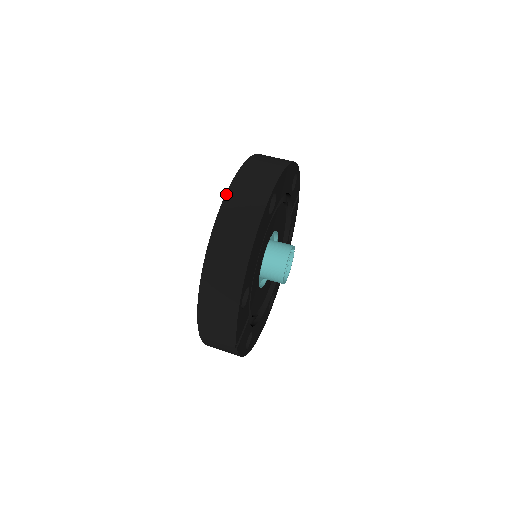
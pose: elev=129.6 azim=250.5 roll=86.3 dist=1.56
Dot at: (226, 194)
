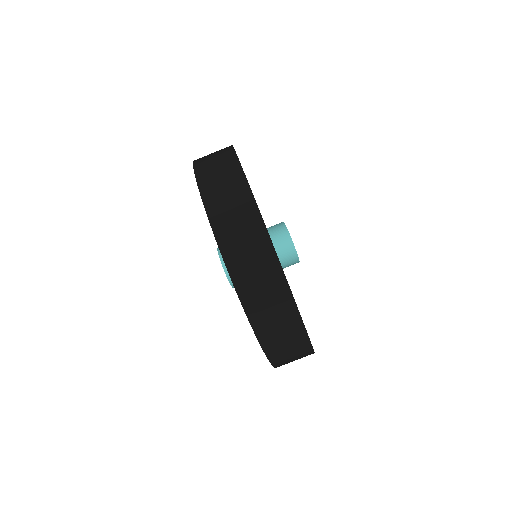
Dot at: (212, 229)
